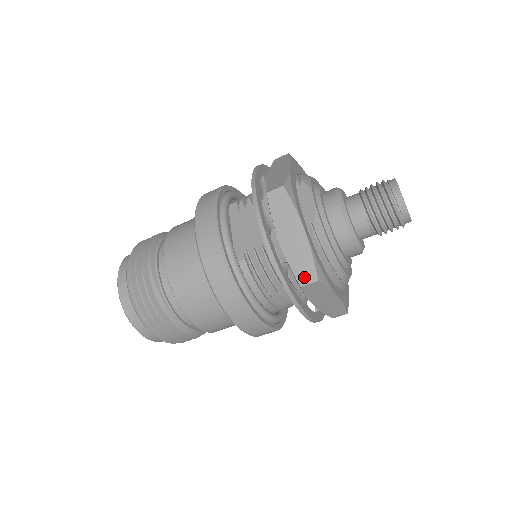
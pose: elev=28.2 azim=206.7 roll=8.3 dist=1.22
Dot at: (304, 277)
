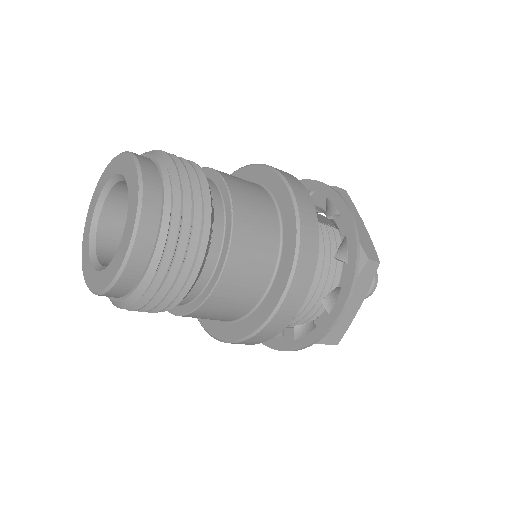
Dot at: (370, 254)
